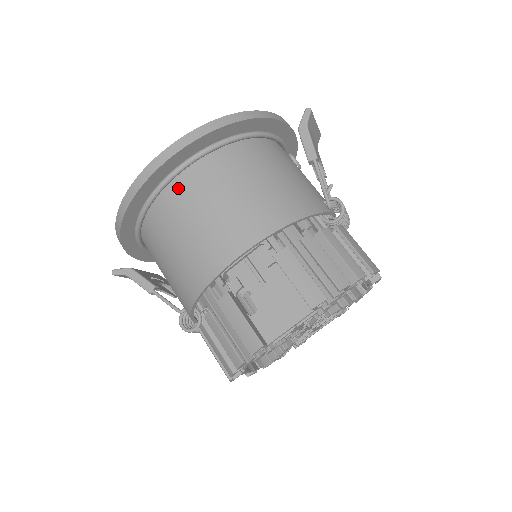
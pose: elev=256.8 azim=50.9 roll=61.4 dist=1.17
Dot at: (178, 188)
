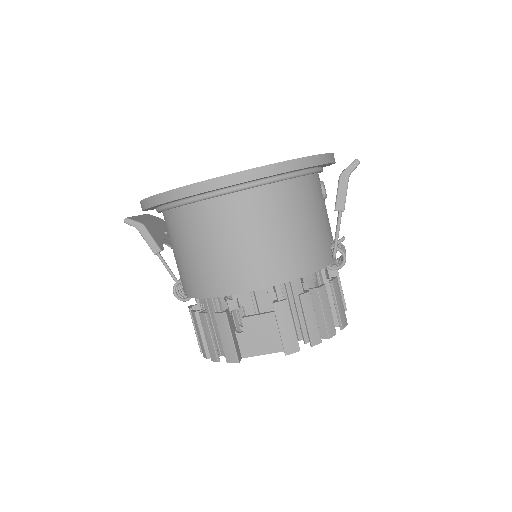
Dot at: (214, 207)
